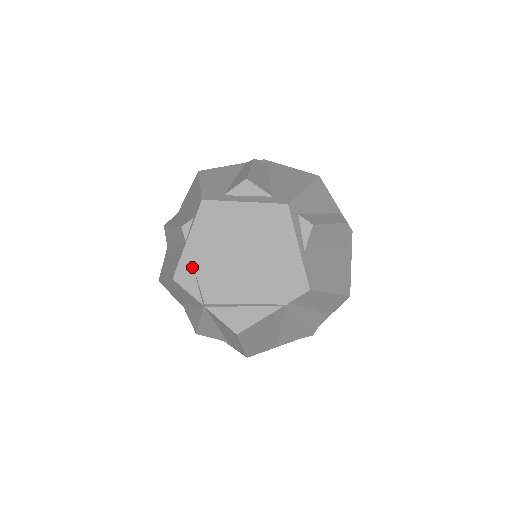
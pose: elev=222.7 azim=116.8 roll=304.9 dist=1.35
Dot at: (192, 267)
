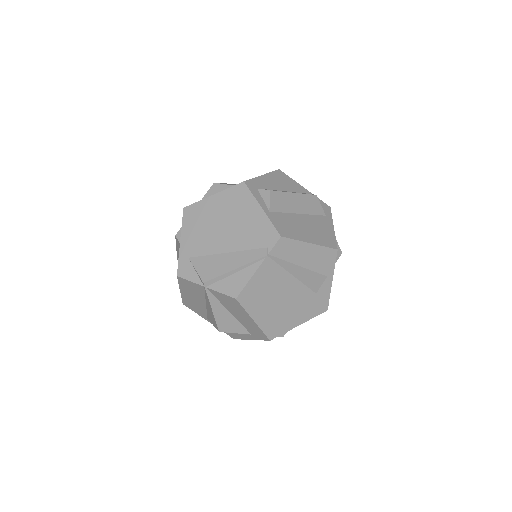
Dot at: (188, 260)
